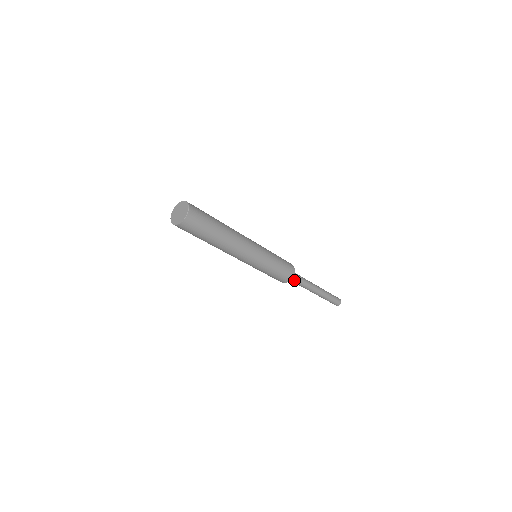
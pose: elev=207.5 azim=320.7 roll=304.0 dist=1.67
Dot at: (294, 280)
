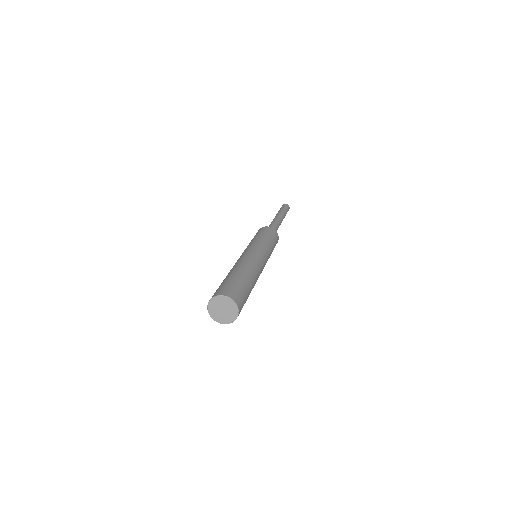
Dot at: occluded
